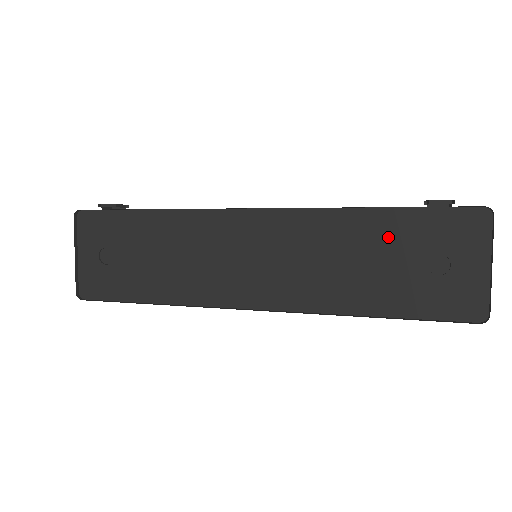
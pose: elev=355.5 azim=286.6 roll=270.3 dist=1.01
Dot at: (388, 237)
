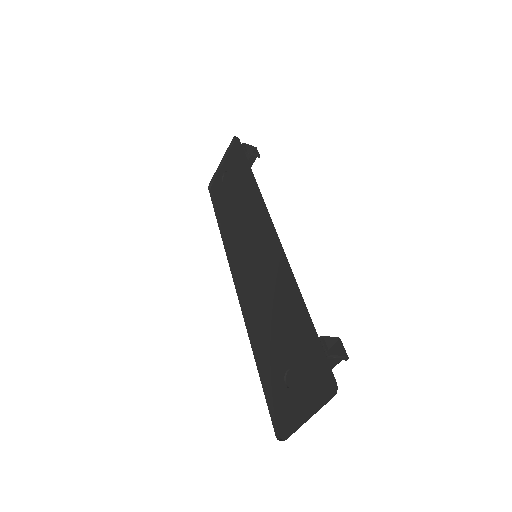
Dot at: (295, 329)
